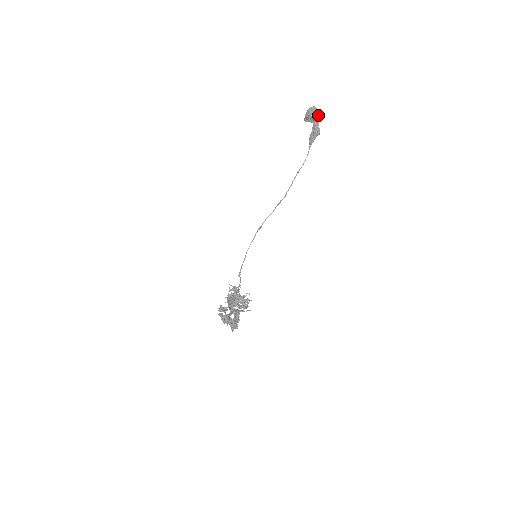
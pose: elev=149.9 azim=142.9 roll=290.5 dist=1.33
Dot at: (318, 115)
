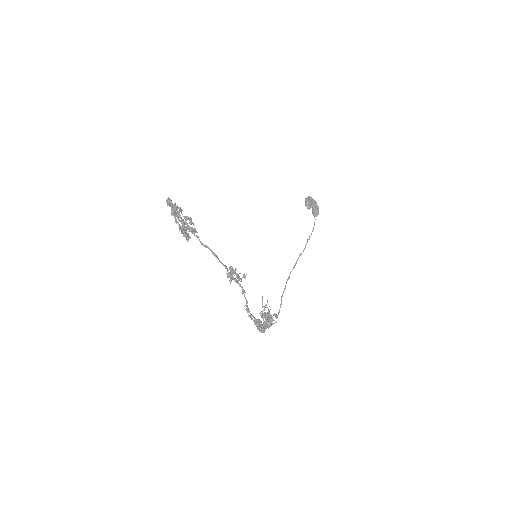
Dot at: (314, 200)
